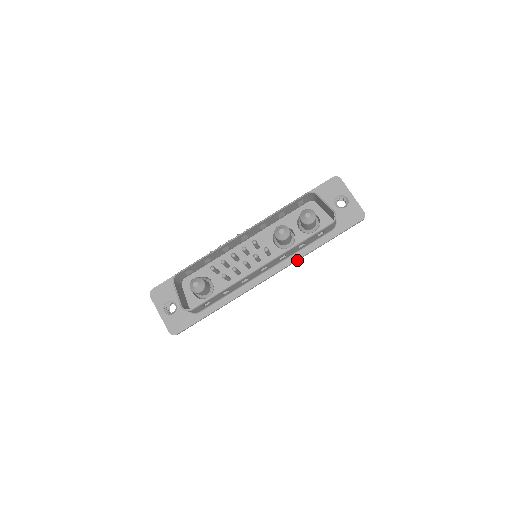
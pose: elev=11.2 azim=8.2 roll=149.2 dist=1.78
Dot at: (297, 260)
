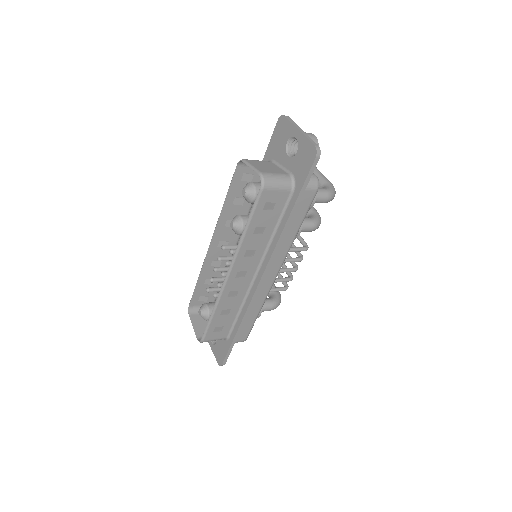
Dot at: (277, 247)
